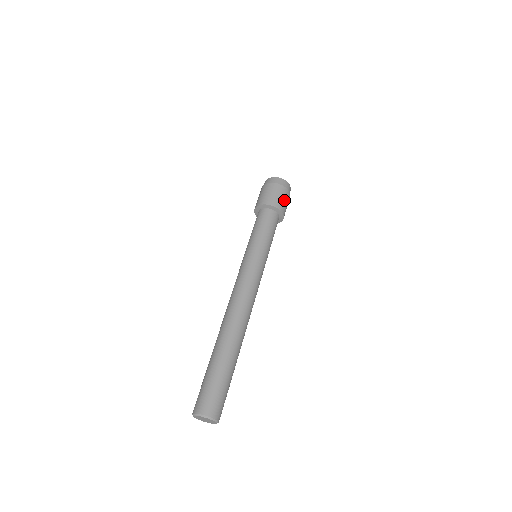
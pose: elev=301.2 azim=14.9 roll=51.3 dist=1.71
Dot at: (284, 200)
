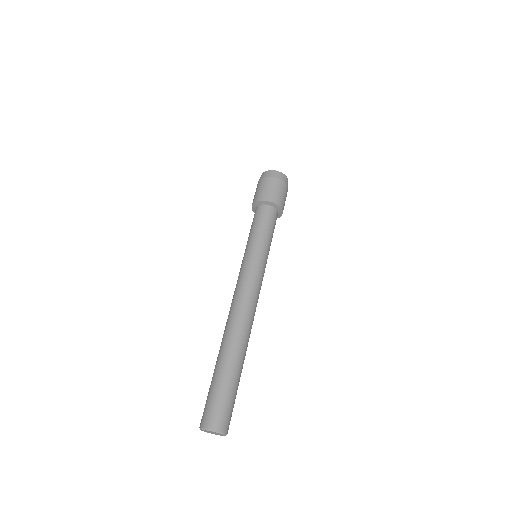
Dot at: (269, 189)
